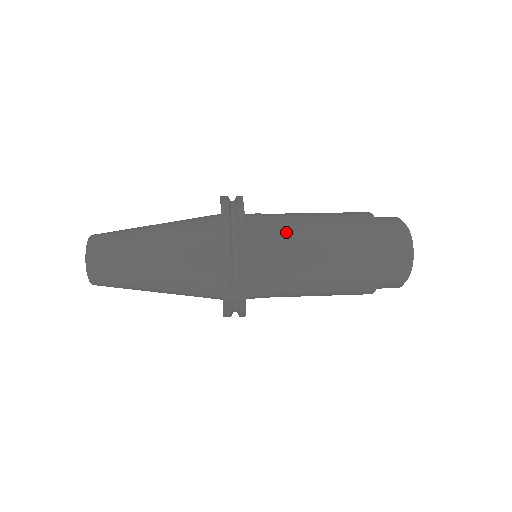
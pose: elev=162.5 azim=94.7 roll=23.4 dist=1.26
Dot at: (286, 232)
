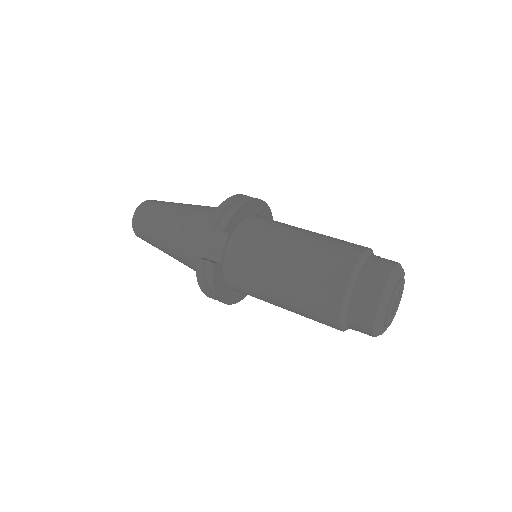
Dot at: (283, 225)
